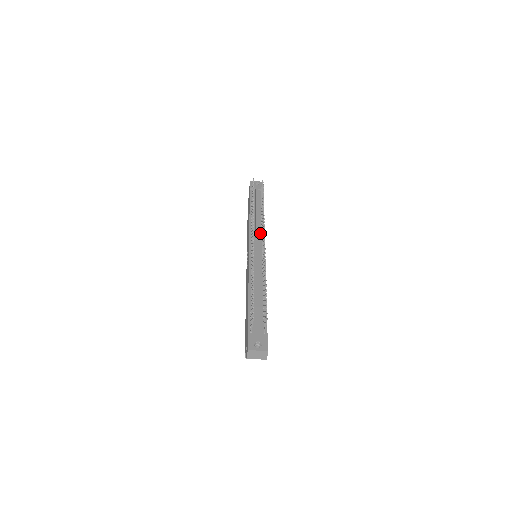
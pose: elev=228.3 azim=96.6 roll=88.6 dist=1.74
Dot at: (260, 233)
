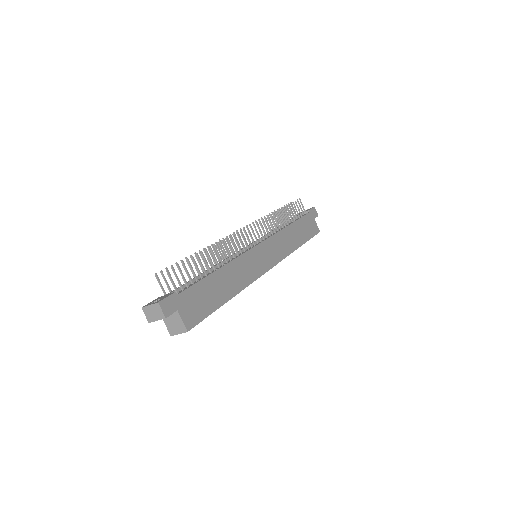
Dot at: (269, 236)
